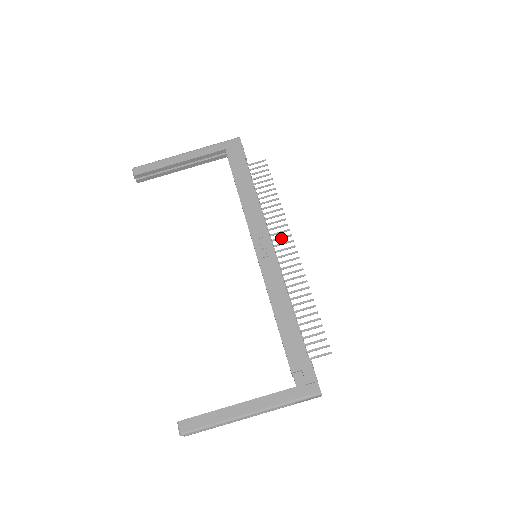
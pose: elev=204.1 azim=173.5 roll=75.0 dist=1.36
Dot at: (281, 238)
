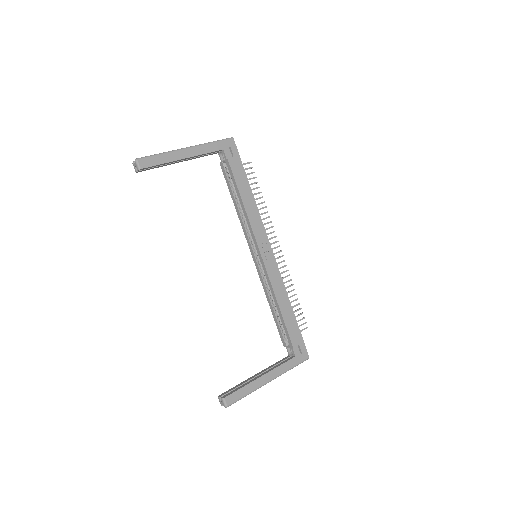
Dot at: (270, 239)
